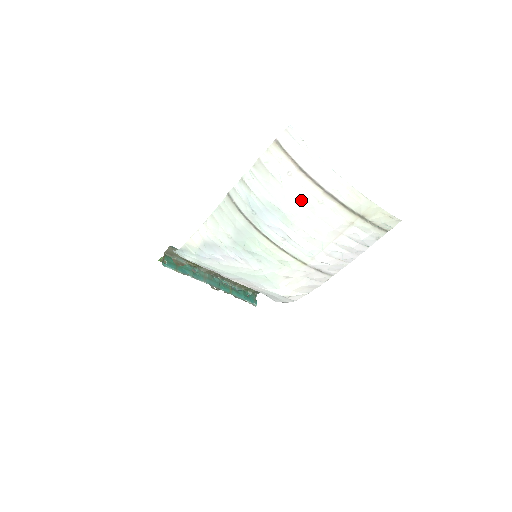
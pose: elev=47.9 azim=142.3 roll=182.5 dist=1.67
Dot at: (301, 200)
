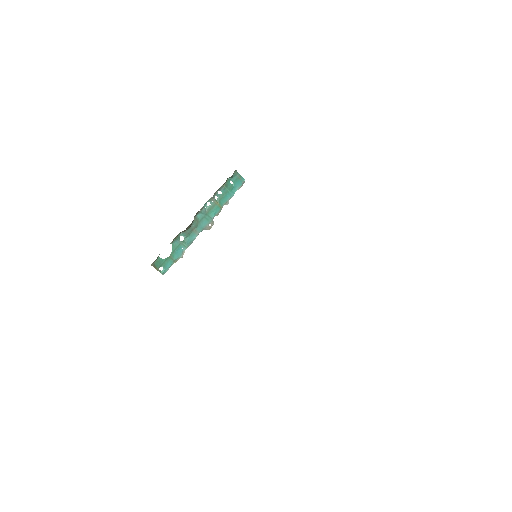
Dot at: occluded
